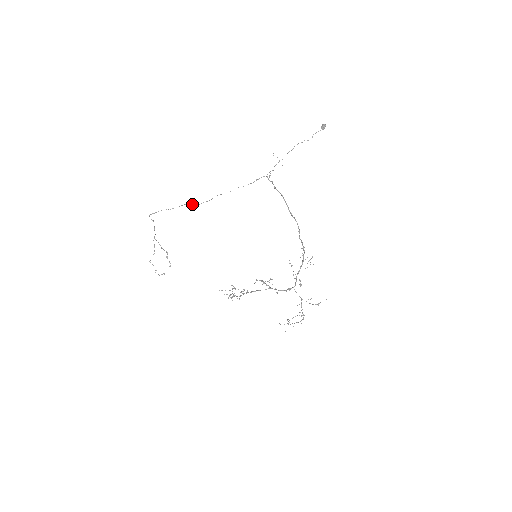
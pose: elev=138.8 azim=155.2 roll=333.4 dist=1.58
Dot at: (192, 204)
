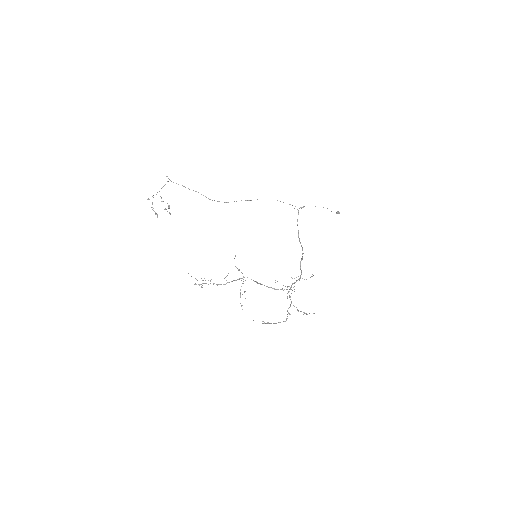
Dot at: occluded
